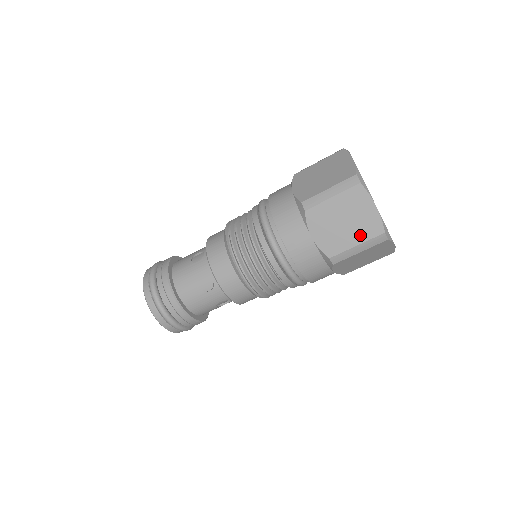
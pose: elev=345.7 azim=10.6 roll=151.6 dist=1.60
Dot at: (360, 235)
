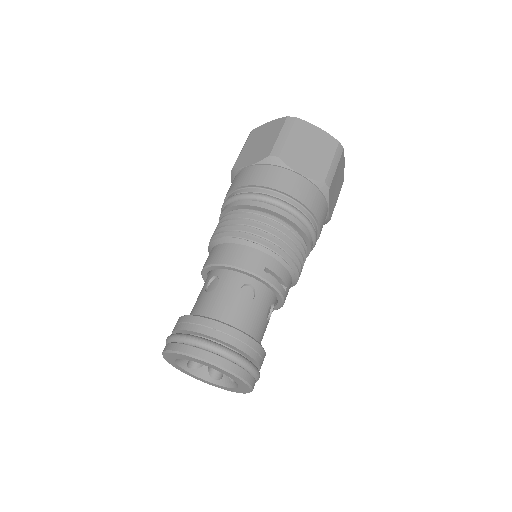
Dot at: (275, 133)
